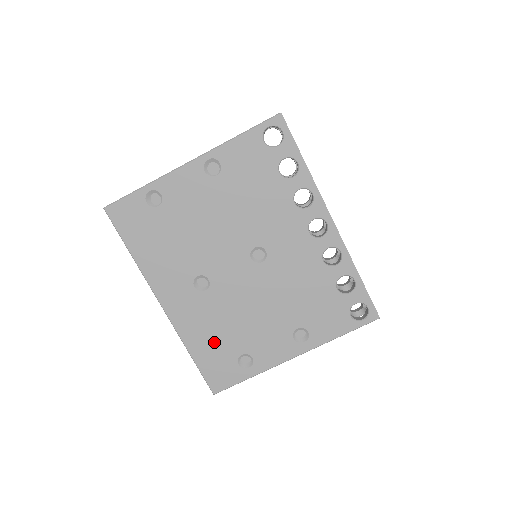
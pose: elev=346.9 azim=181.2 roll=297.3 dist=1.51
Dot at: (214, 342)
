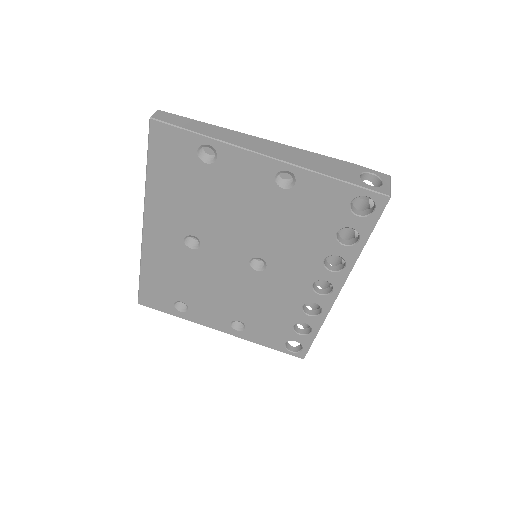
Dot at: (167, 280)
